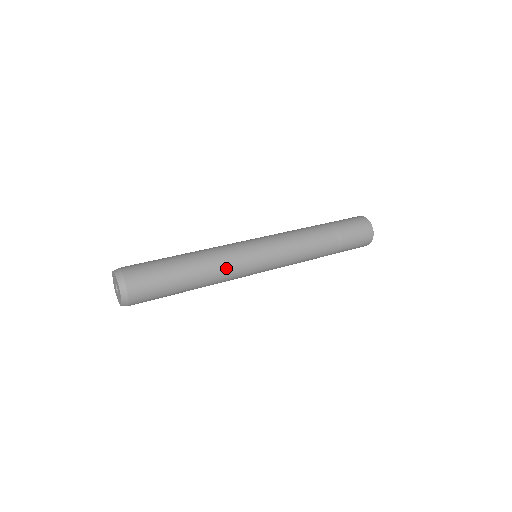
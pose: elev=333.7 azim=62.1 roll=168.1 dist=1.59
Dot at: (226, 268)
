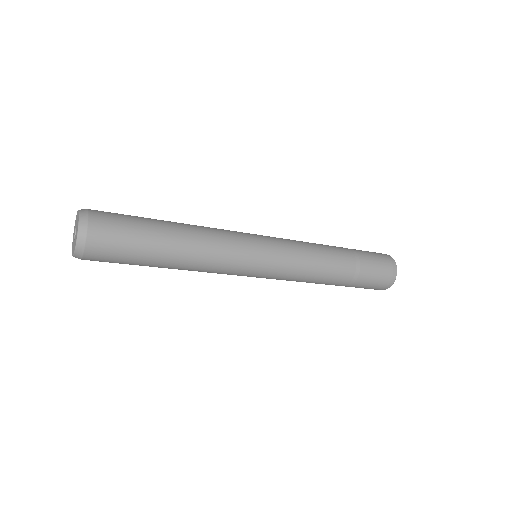
Dot at: (218, 238)
